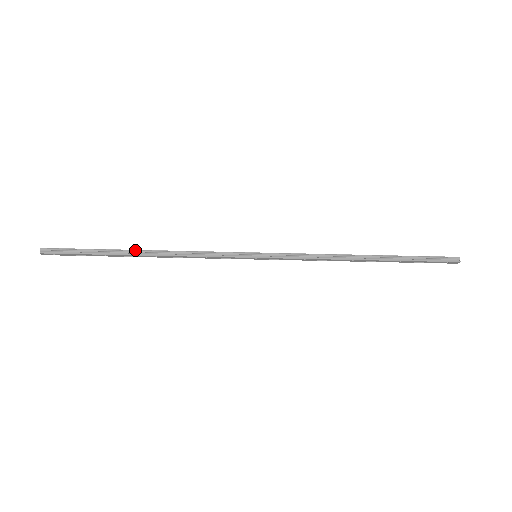
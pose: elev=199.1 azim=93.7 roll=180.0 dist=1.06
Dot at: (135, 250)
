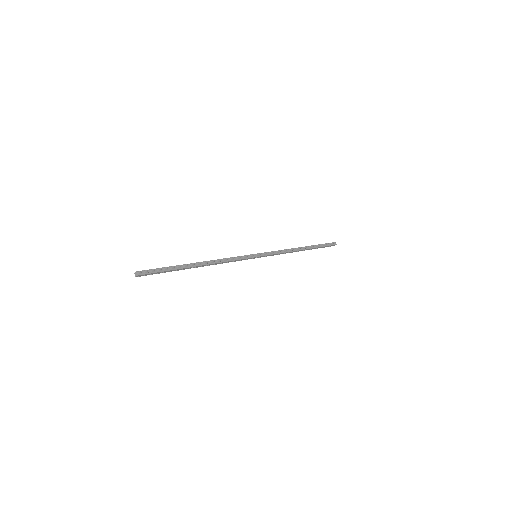
Dot at: (195, 263)
